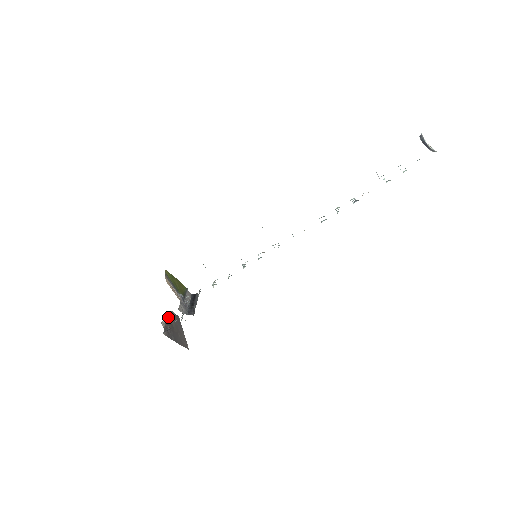
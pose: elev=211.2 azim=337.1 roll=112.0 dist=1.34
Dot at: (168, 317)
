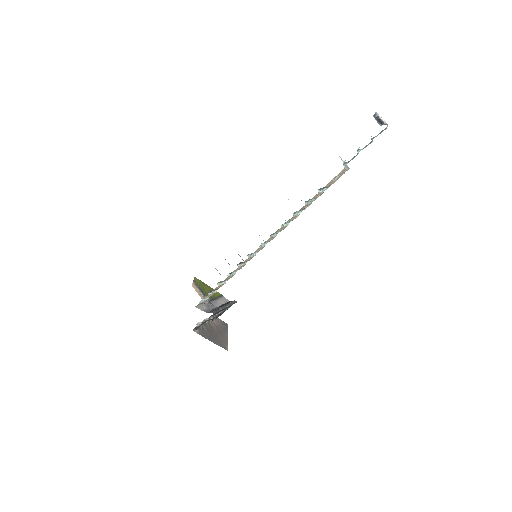
Dot at: (210, 321)
